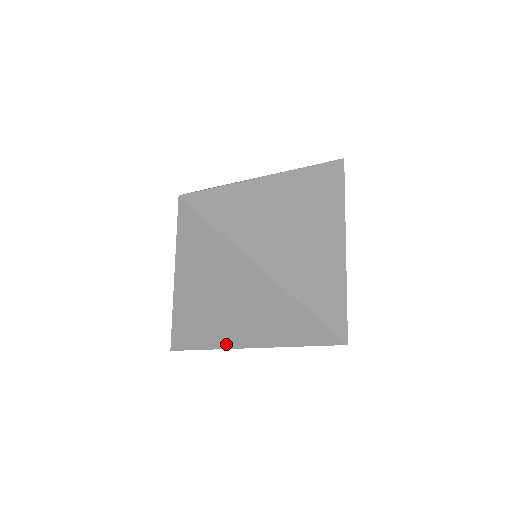
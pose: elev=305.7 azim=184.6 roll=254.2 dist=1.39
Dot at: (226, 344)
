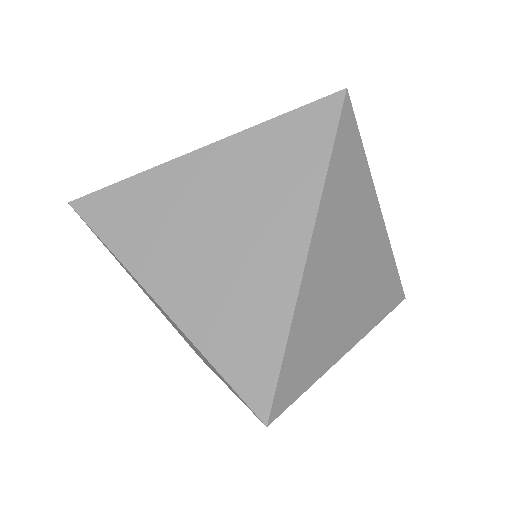
Dot at: occluded
